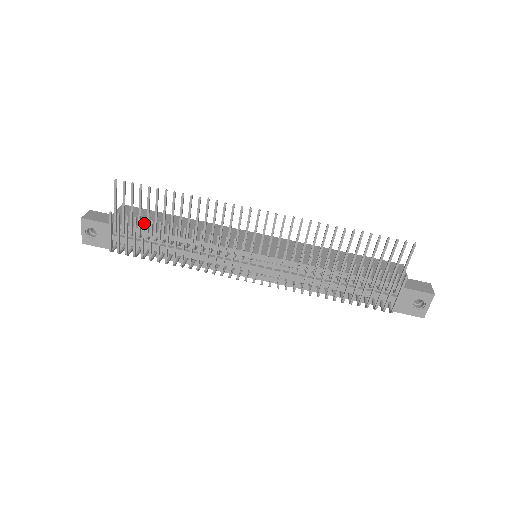
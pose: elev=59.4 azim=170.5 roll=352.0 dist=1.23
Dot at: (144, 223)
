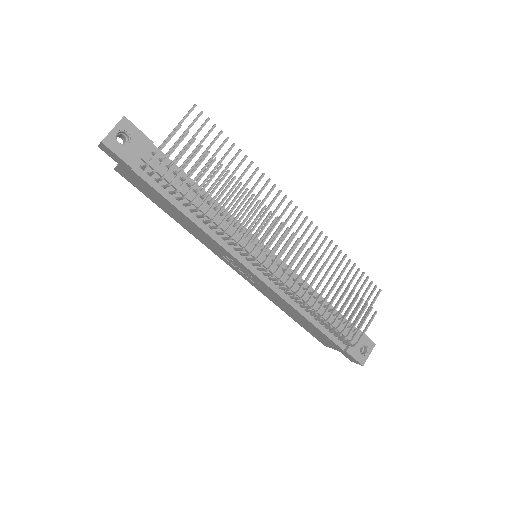
Dot at: (206, 156)
